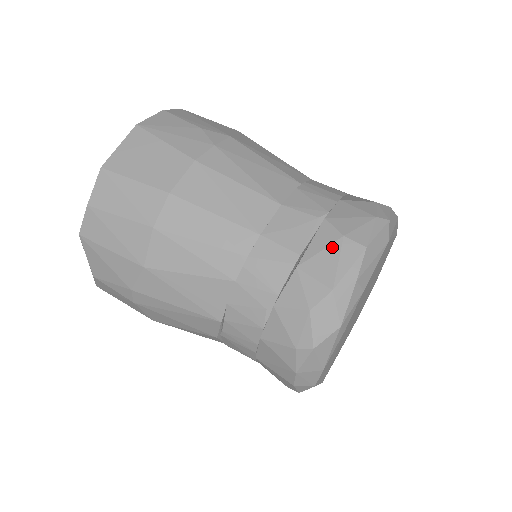
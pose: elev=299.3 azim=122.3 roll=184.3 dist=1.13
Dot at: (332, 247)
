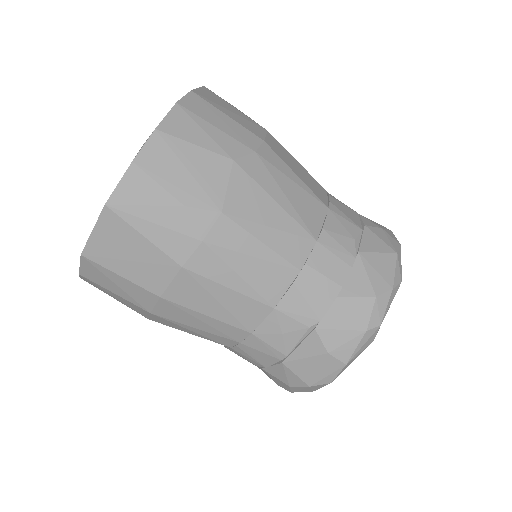
Dot at: (315, 358)
